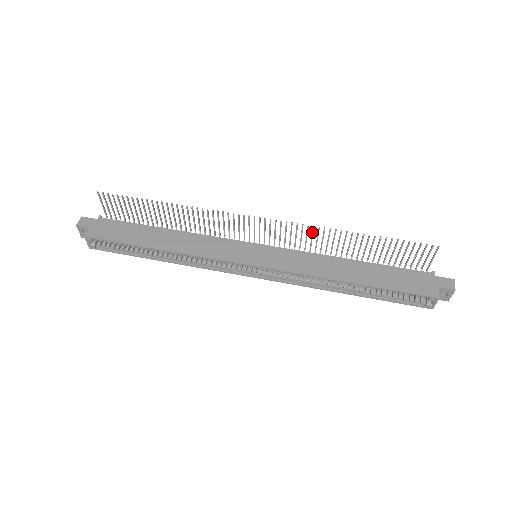
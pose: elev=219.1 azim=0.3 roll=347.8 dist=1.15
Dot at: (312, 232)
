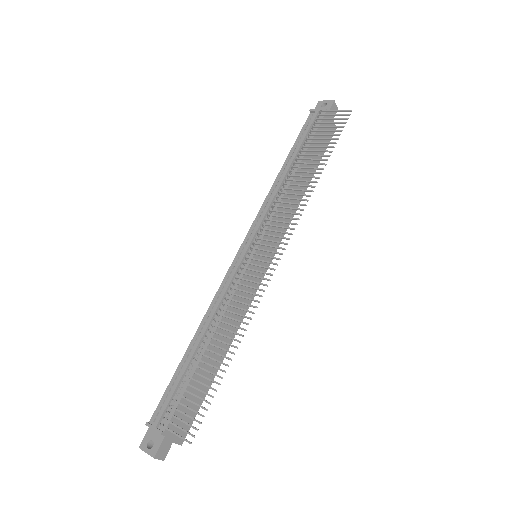
Dot at: occluded
